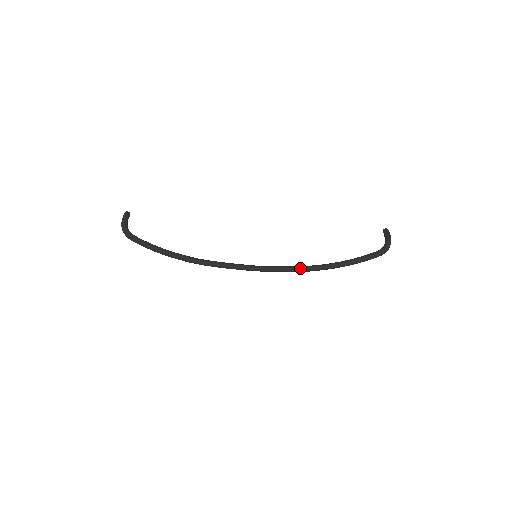
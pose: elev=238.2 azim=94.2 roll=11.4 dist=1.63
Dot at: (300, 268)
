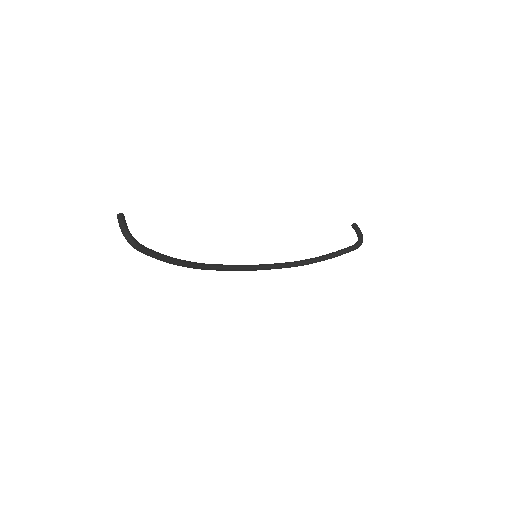
Dot at: (291, 264)
